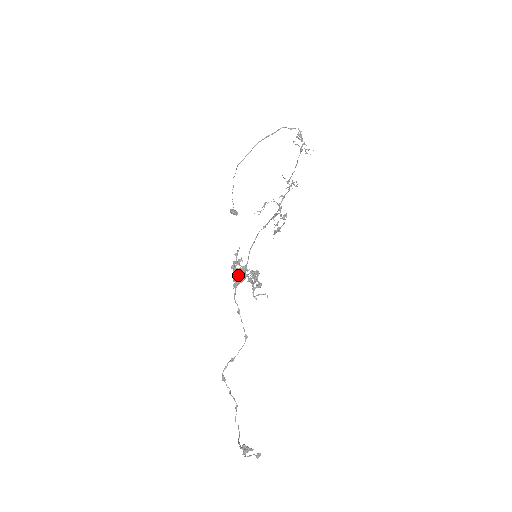
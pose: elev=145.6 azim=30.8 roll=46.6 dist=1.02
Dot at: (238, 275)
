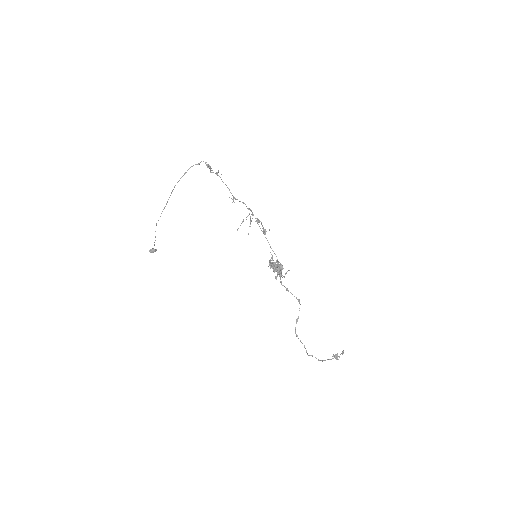
Dot at: (279, 269)
